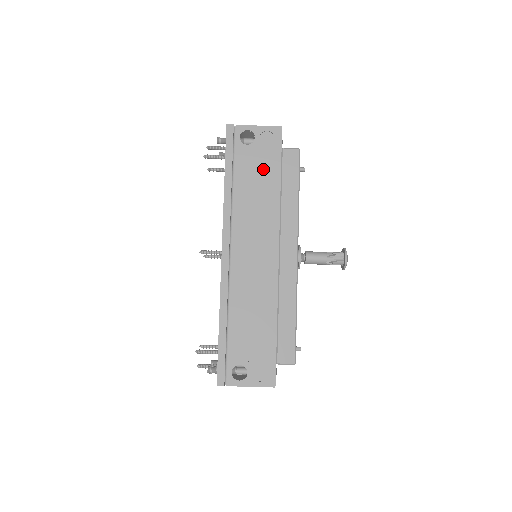
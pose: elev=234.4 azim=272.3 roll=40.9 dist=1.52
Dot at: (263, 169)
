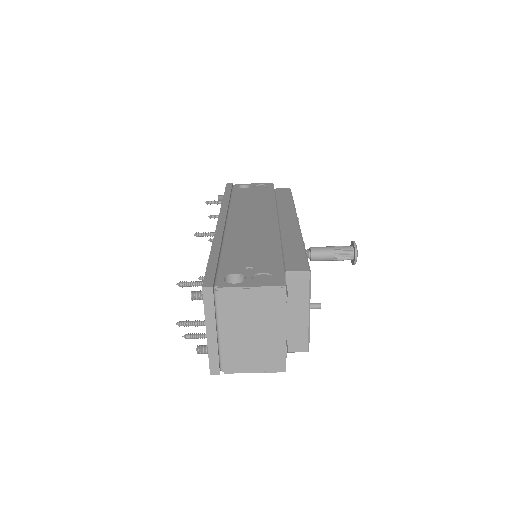
Dot at: (258, 194)
